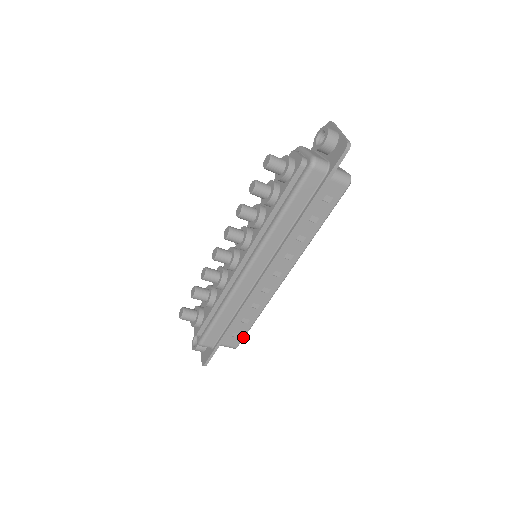
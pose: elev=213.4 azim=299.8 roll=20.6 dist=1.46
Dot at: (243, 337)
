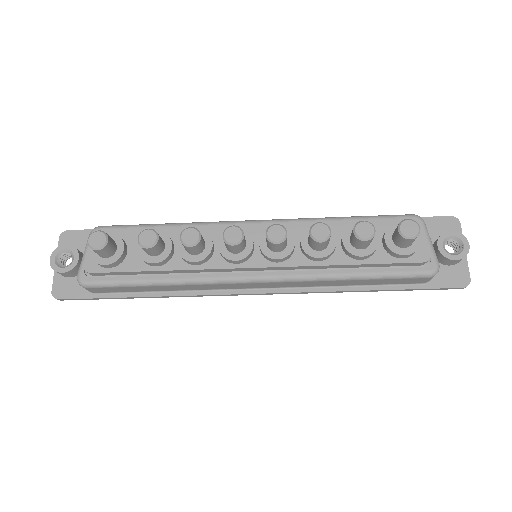
Dot at: occluded
